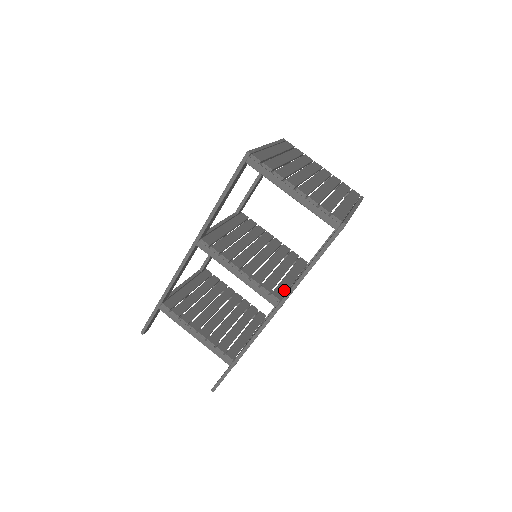
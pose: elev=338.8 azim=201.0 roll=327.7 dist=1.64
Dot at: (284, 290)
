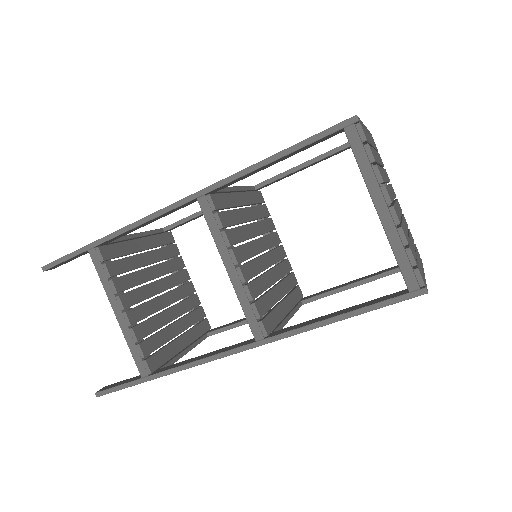
Dot at: (275, 323)
